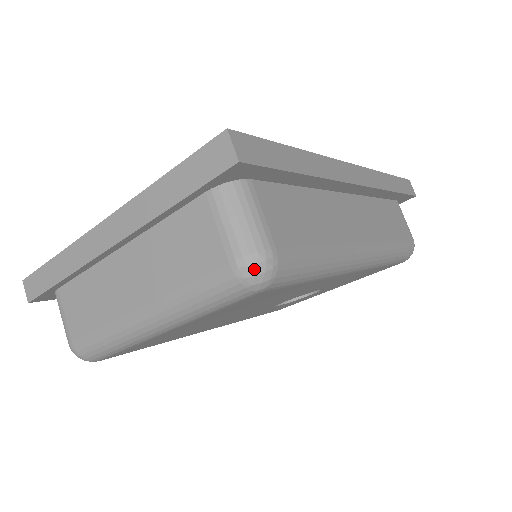
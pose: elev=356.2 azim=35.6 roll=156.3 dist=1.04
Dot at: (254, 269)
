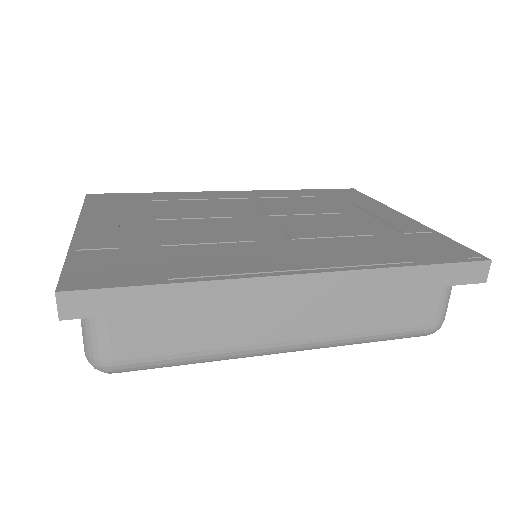
Dot at: (93, 366)
